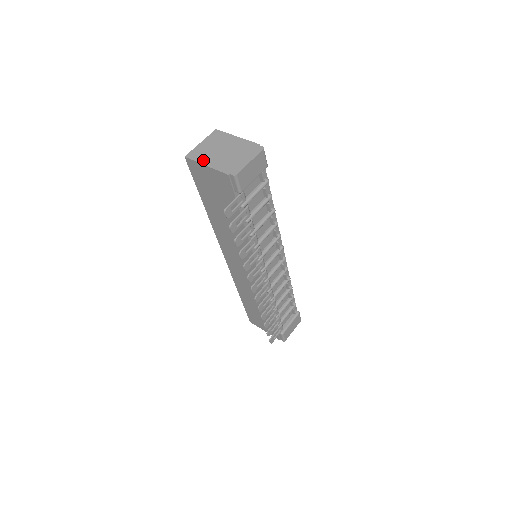
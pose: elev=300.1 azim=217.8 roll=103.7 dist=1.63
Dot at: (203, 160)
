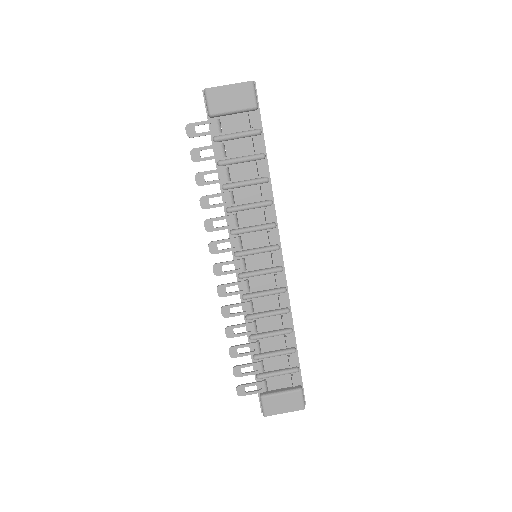
Dot at: occluded
